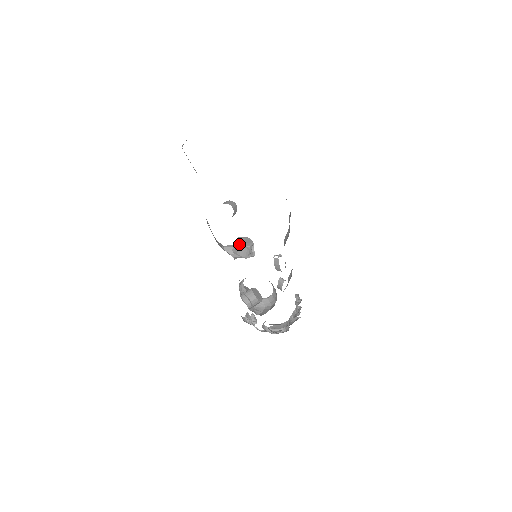
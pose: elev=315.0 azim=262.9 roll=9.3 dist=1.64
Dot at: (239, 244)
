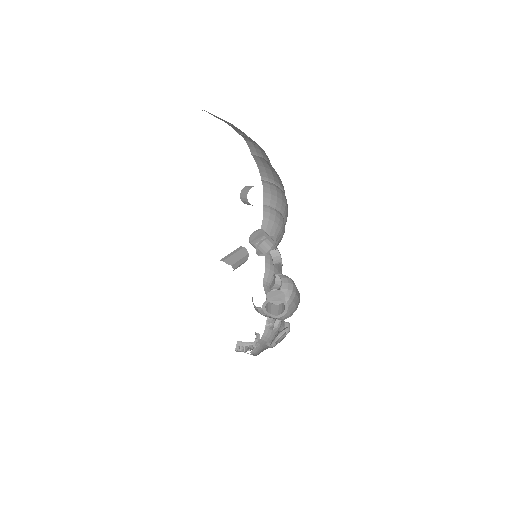
Dot at: (250, 243)
